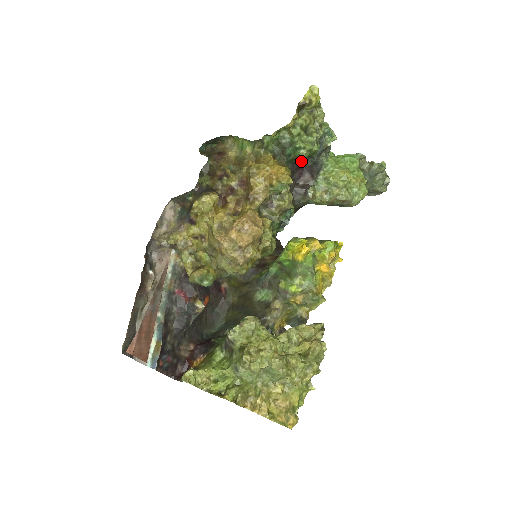
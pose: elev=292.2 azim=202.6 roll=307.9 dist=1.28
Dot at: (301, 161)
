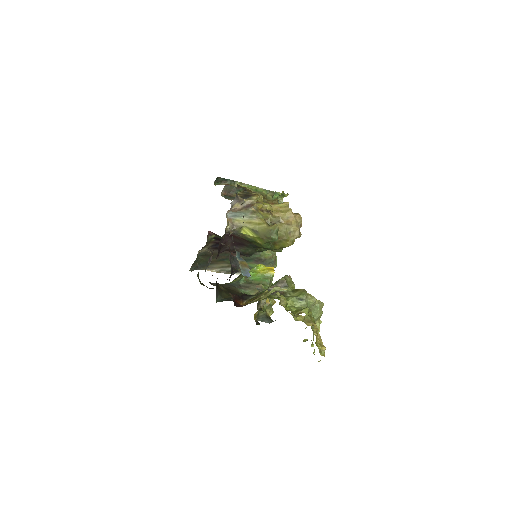
Dot at: occluded
